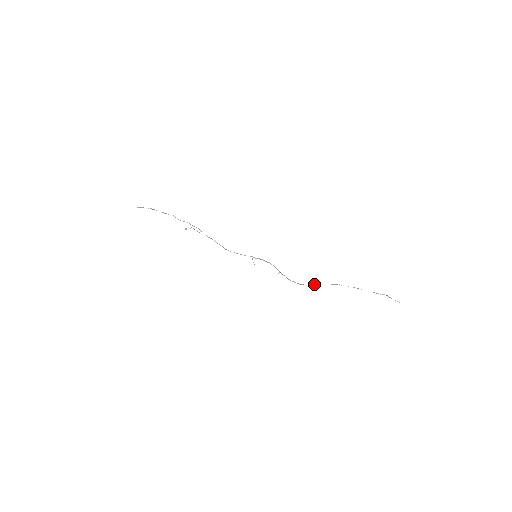
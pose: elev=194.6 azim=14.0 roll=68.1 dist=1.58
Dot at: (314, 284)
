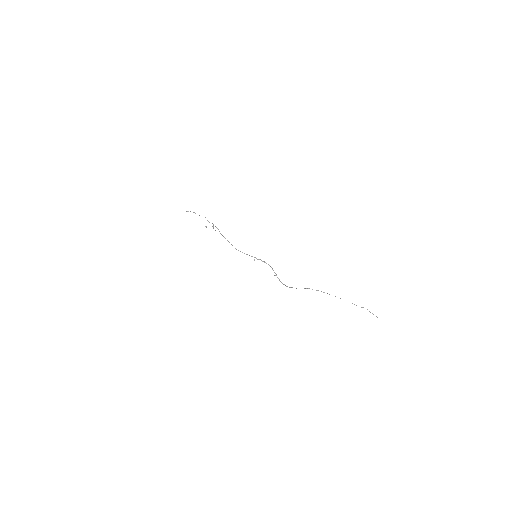
Dot at: occluded
